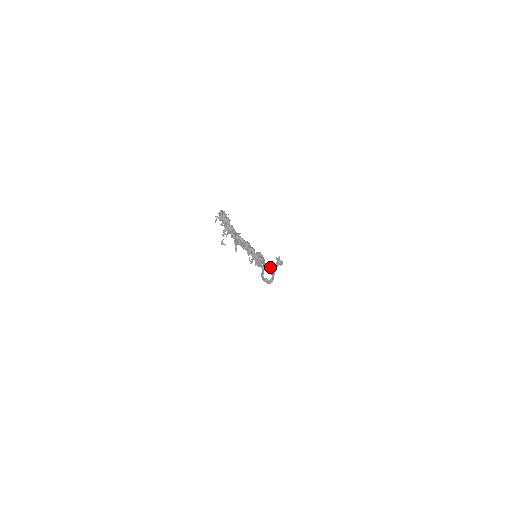
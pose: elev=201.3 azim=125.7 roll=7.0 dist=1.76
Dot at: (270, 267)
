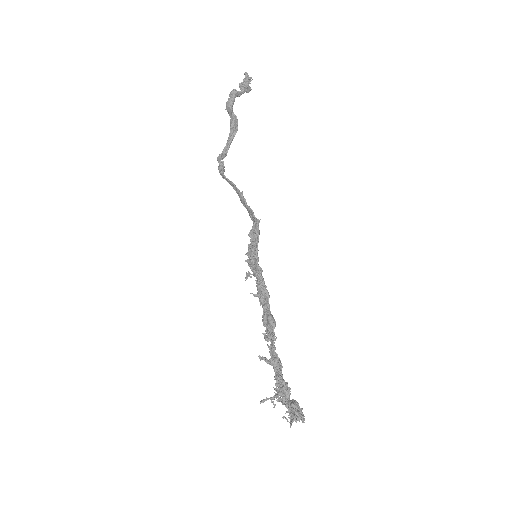
Dot at: (232, 106)
